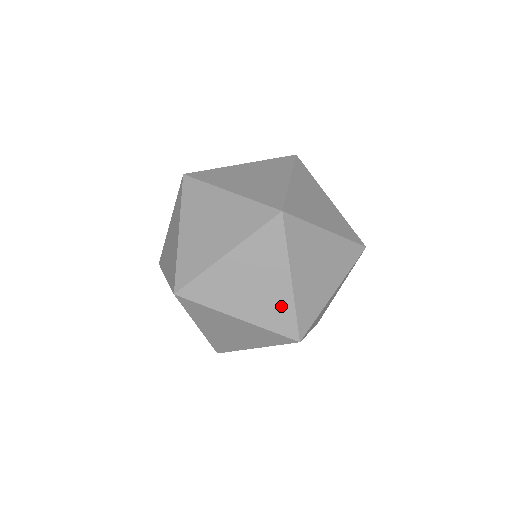
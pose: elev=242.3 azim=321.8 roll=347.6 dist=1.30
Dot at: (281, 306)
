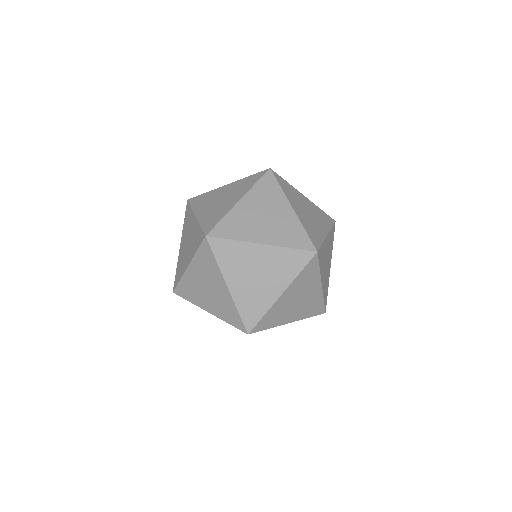
Dot at: (292, 228)
